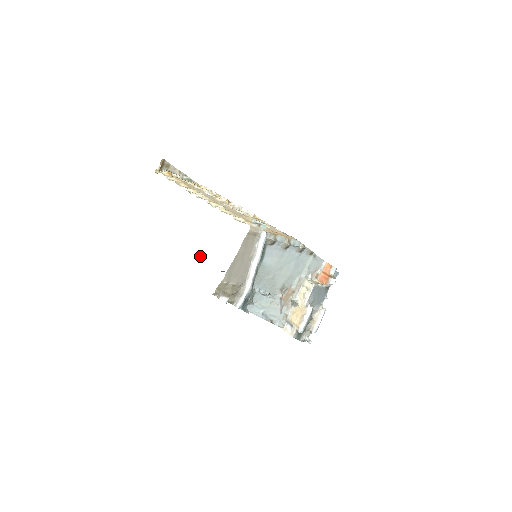
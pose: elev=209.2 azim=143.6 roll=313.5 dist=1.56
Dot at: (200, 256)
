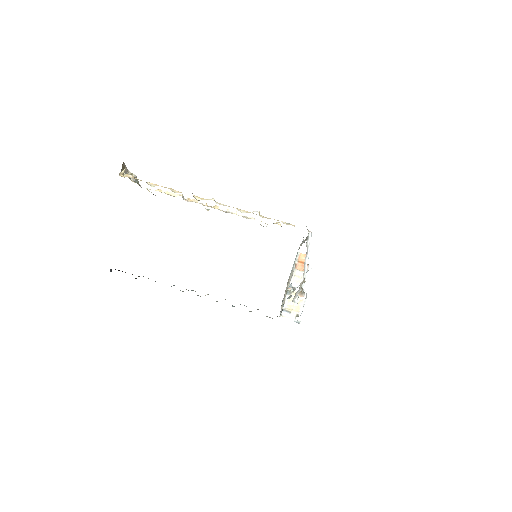
Dot at: (111, 270)
